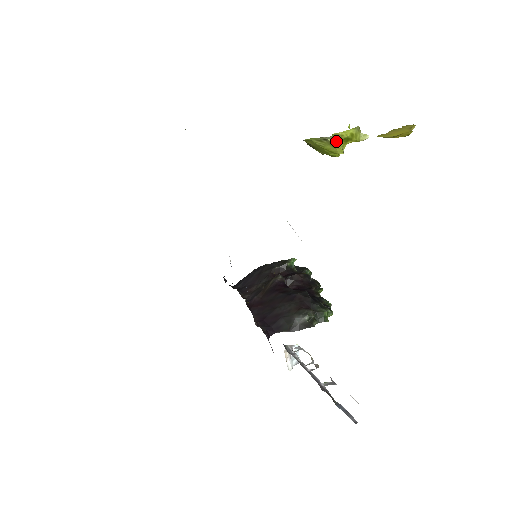
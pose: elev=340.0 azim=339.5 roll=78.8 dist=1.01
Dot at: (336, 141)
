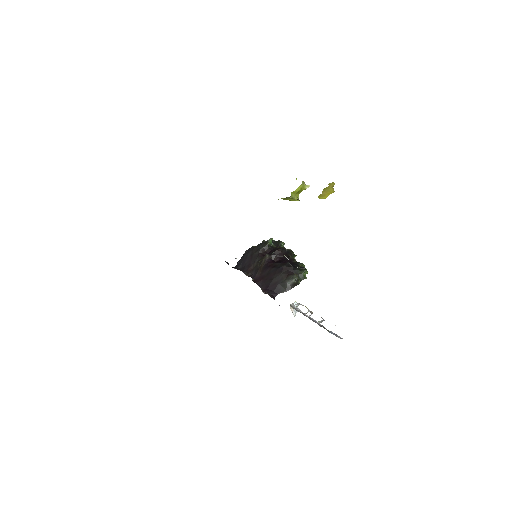
Dot at: (294, 196)
